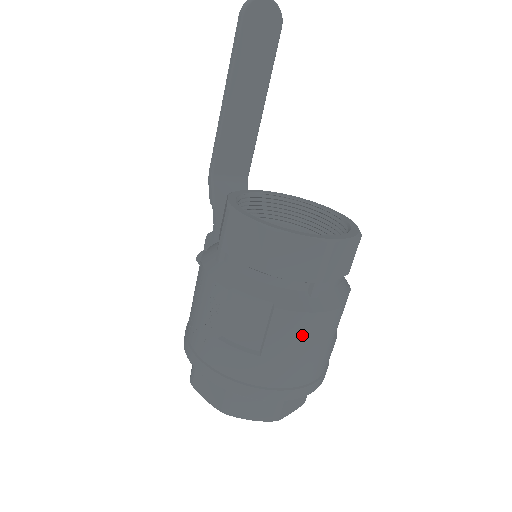
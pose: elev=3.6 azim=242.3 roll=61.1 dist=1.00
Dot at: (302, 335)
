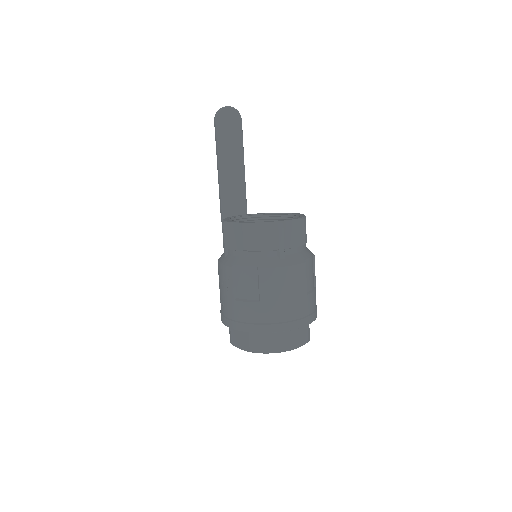
Dot at: (281, 283)
